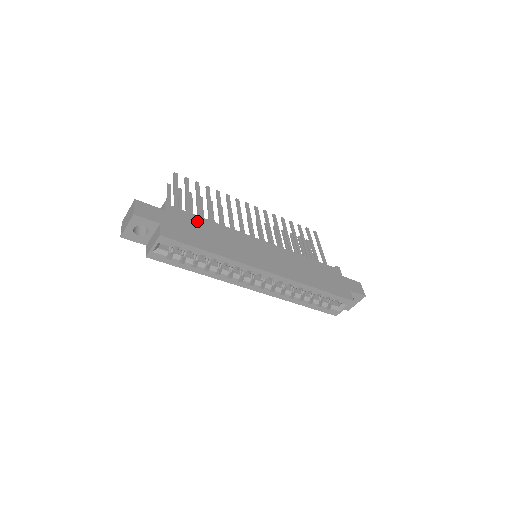
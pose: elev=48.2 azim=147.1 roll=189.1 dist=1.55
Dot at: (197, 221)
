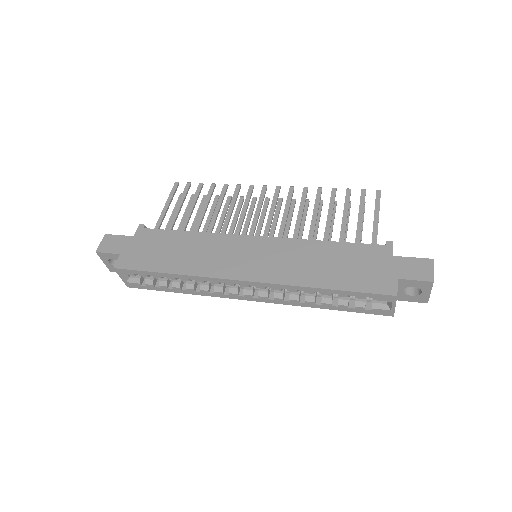
Dot at: (168, 237)
